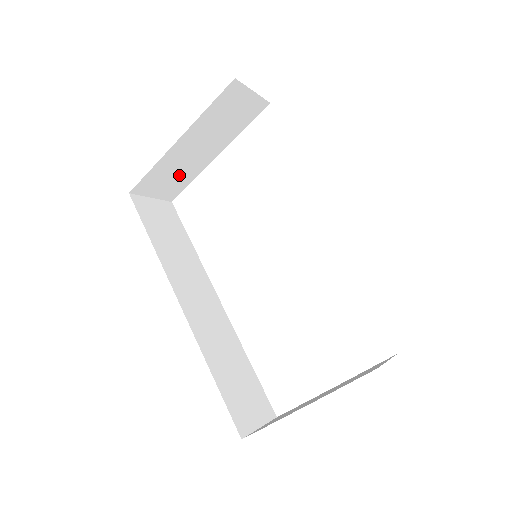
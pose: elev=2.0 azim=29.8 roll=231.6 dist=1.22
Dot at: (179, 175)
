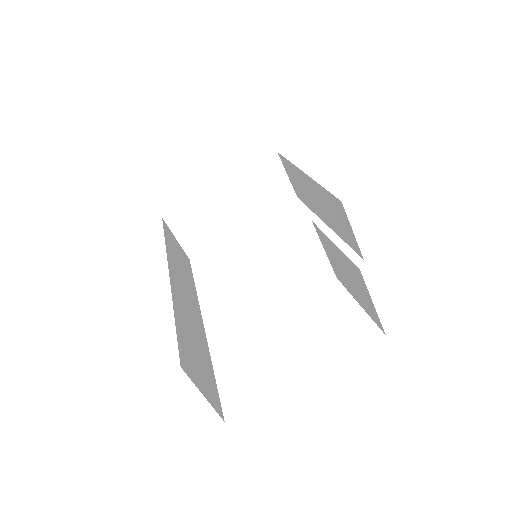
Dot at: (207, 228)
